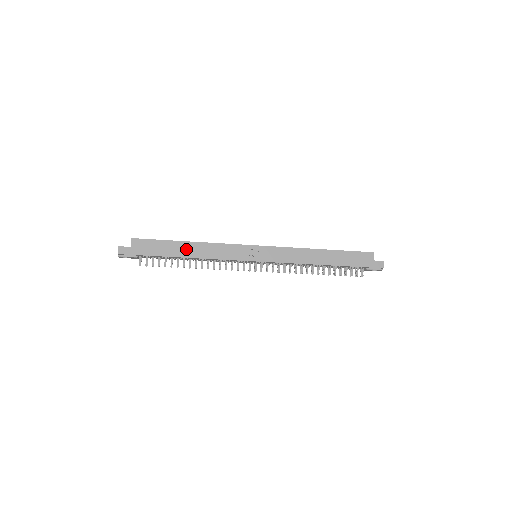
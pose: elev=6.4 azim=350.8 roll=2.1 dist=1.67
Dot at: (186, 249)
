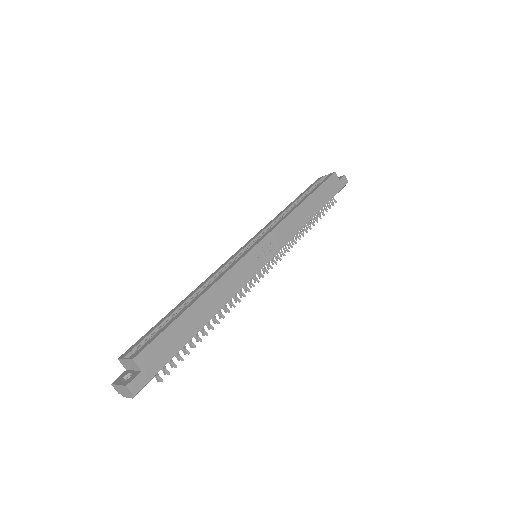
Dot at: (201, 312)
